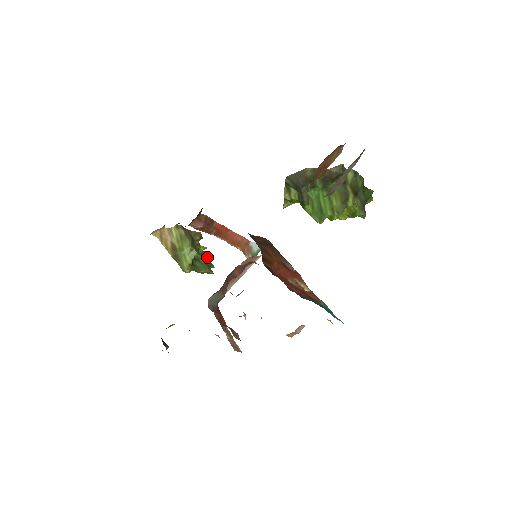
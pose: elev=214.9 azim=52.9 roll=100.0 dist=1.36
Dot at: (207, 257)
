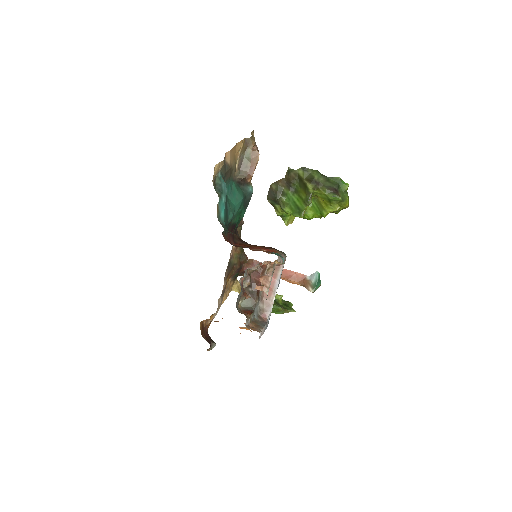
Dot at: (288, 305)
